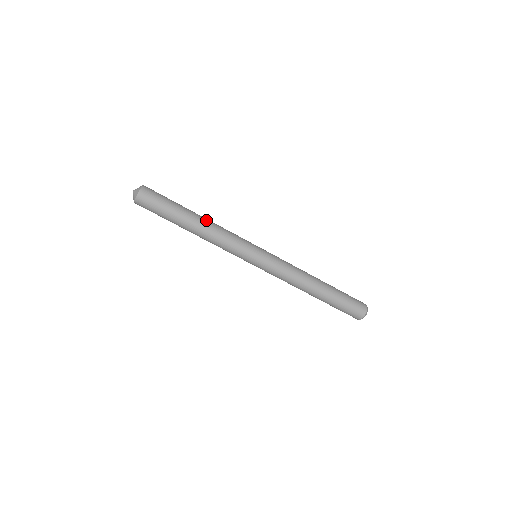
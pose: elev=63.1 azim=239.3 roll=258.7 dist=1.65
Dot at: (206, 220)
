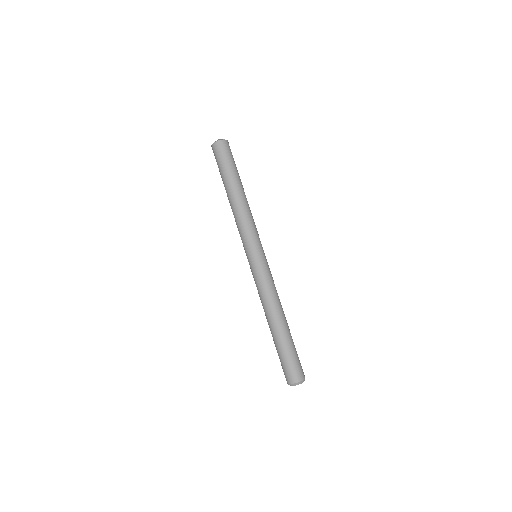
Dot at: (245, 197)
